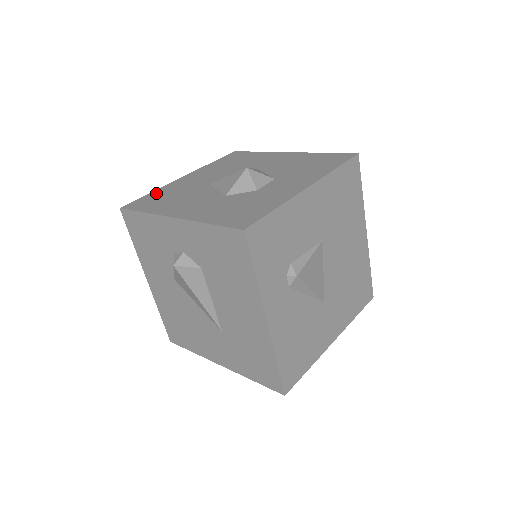
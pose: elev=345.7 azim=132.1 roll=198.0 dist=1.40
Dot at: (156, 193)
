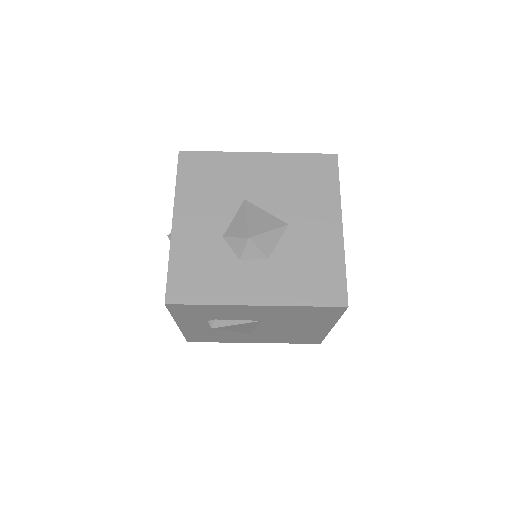
Dot at: (215, 159)
